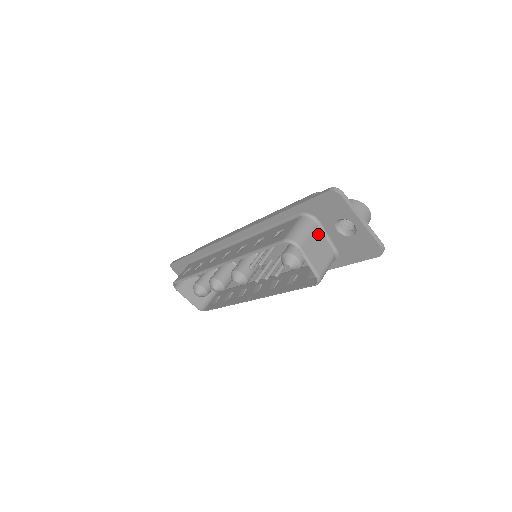
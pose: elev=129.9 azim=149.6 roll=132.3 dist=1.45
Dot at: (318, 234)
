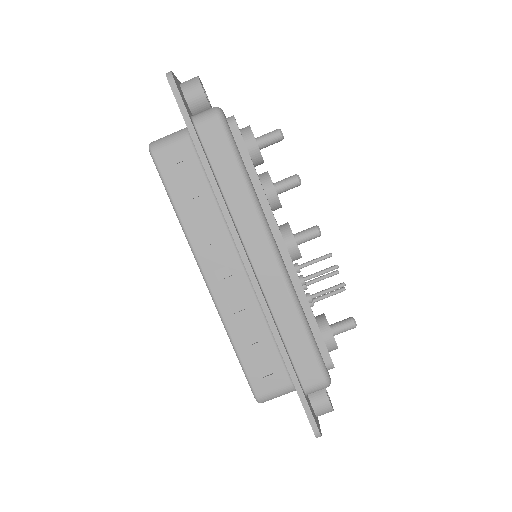
Dot at: occluded
